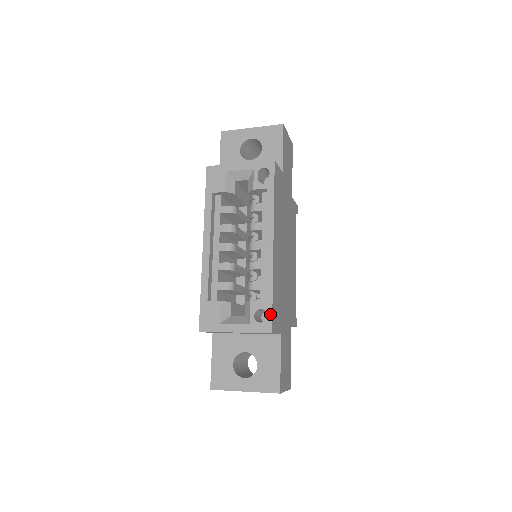
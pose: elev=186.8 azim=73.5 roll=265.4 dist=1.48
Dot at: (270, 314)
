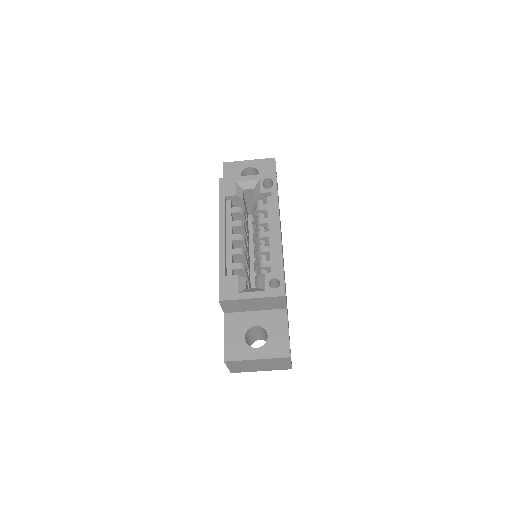
Dot at: (283, 281)
